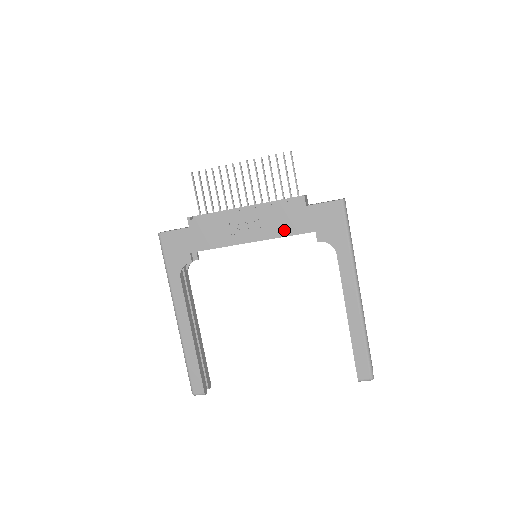
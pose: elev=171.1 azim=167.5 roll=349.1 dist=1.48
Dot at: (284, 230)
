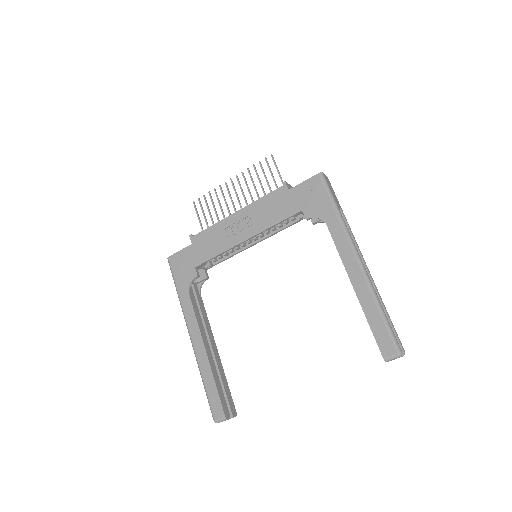
Dot at: (273, 219)
